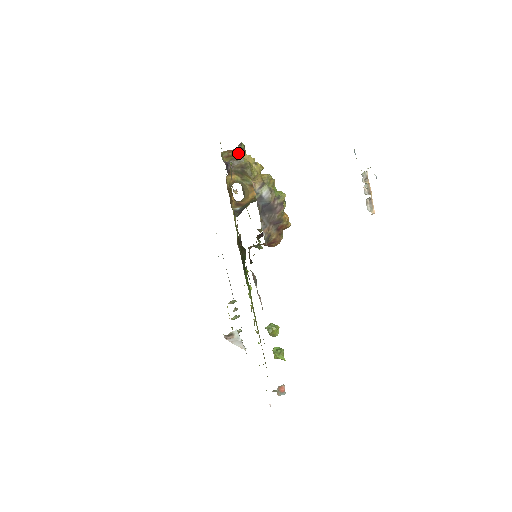
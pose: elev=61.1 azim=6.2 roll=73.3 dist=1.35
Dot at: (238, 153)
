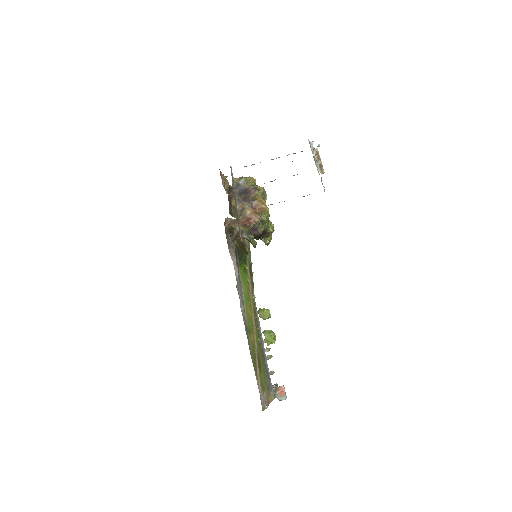
Dot at: occluded
